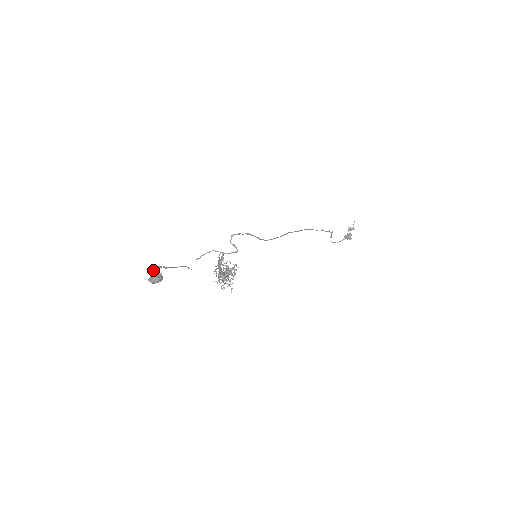
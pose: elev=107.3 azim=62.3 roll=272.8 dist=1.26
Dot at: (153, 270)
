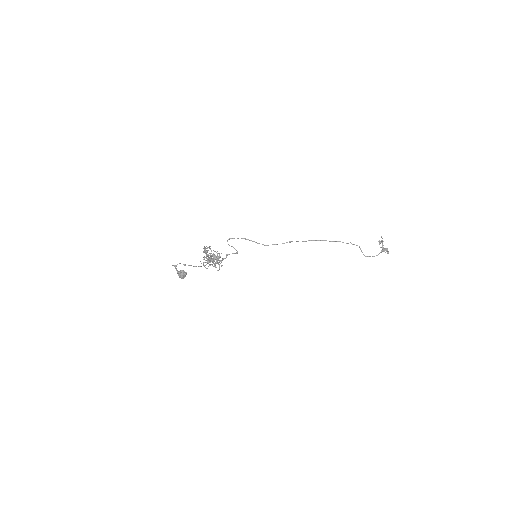
Dot at: (175, 266)
